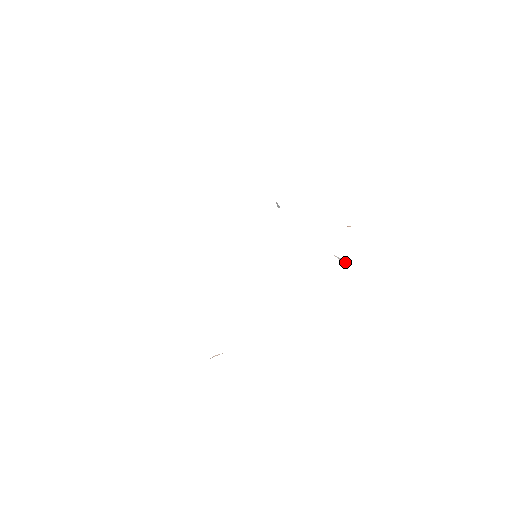
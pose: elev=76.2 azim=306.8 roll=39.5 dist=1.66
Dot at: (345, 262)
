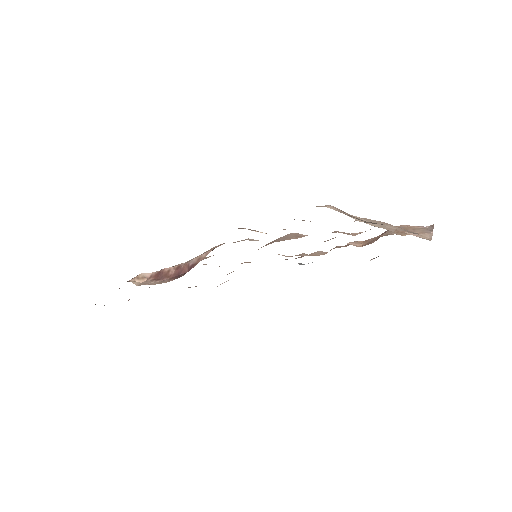
Dot at: occluded
